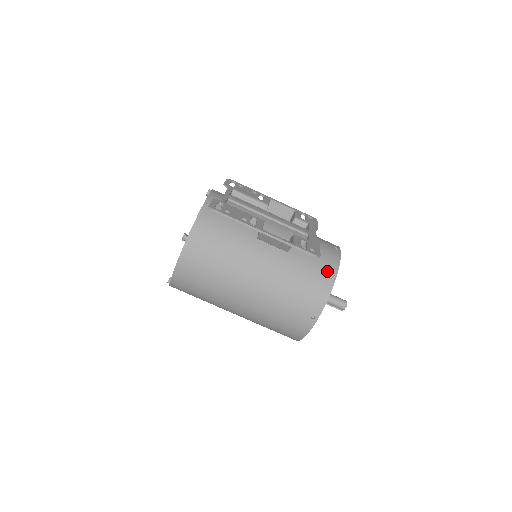
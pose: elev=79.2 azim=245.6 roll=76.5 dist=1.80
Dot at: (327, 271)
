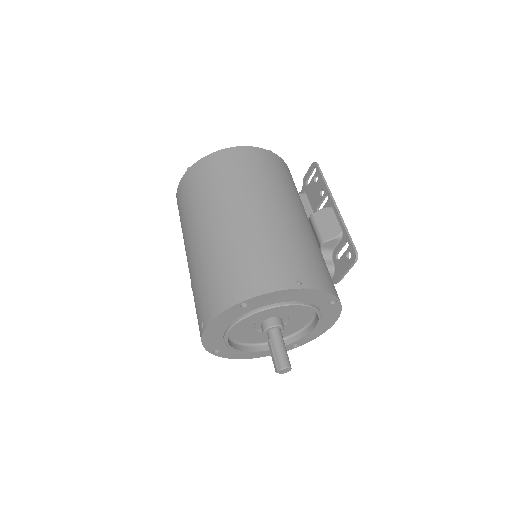
Dot at: occluded
